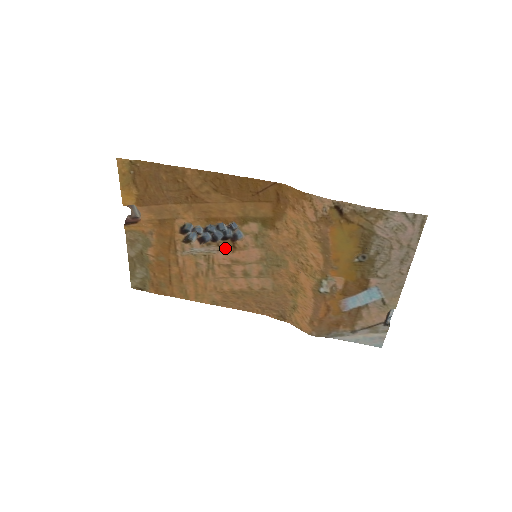
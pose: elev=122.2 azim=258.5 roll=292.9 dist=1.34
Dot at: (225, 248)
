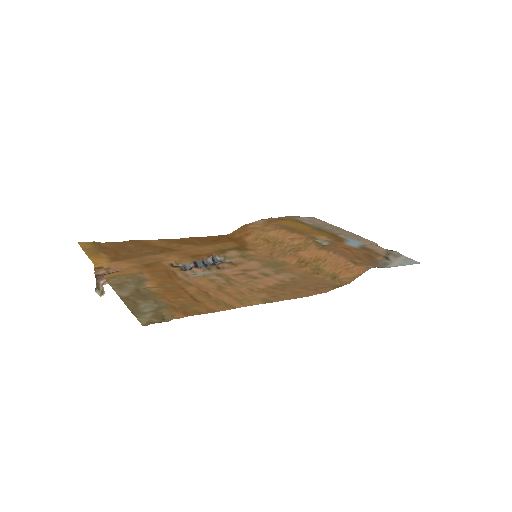
Dot at: (226, 266)
